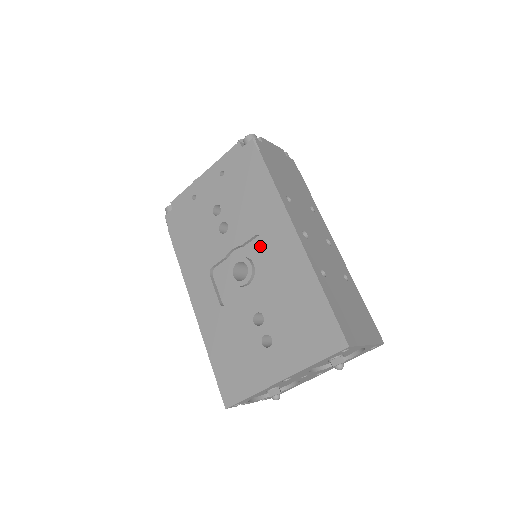
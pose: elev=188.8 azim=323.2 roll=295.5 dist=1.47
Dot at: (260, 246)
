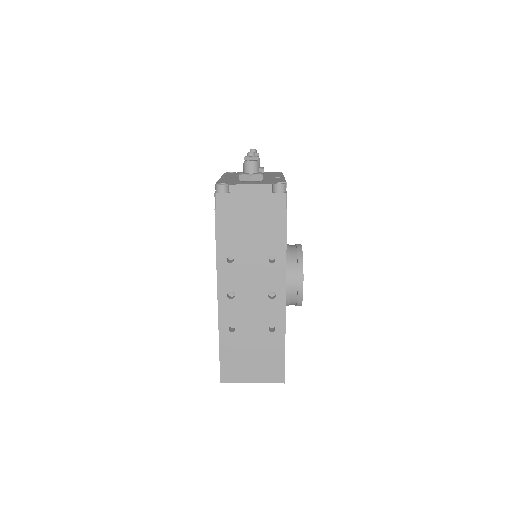
Dot at: occluded
